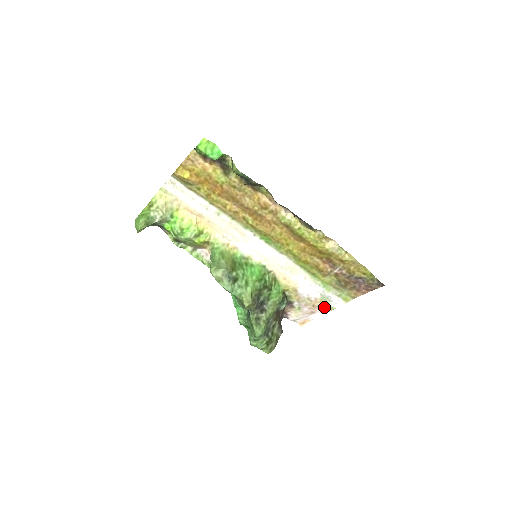
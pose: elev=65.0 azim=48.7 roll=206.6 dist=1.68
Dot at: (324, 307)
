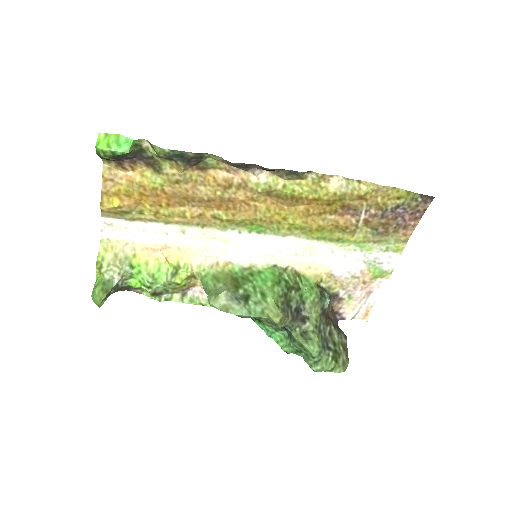
Dot at: (378, 277)
